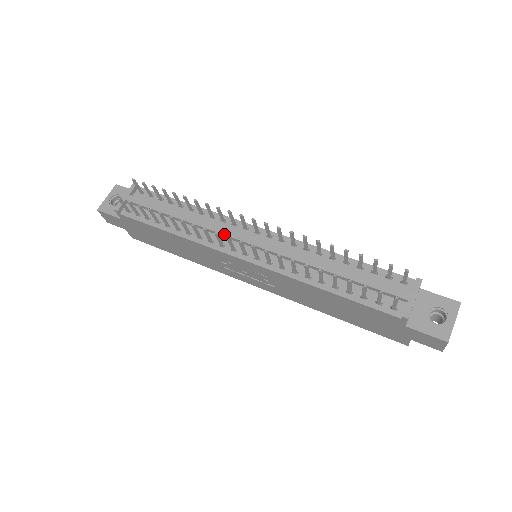
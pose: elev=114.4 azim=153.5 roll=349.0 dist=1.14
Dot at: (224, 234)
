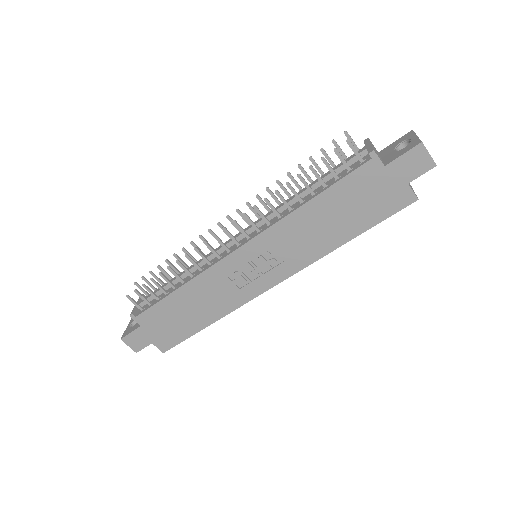
Dot at: (217, 250)
